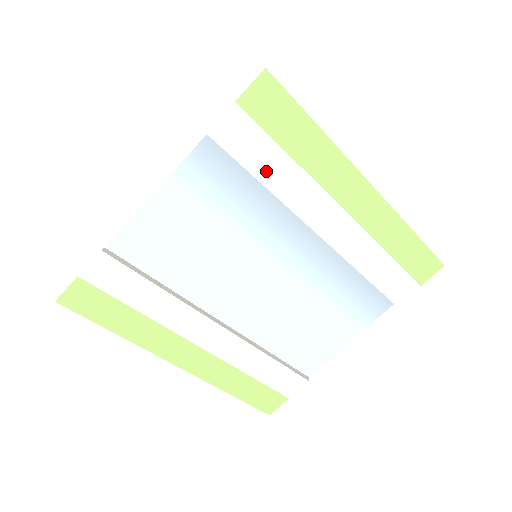
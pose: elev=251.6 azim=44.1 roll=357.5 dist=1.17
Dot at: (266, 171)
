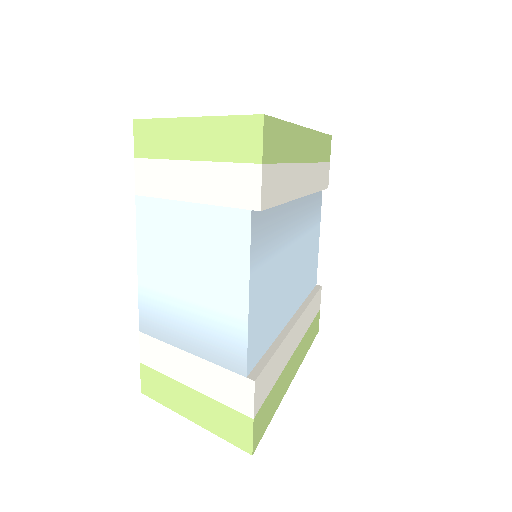
Dot at: (283, 191)
